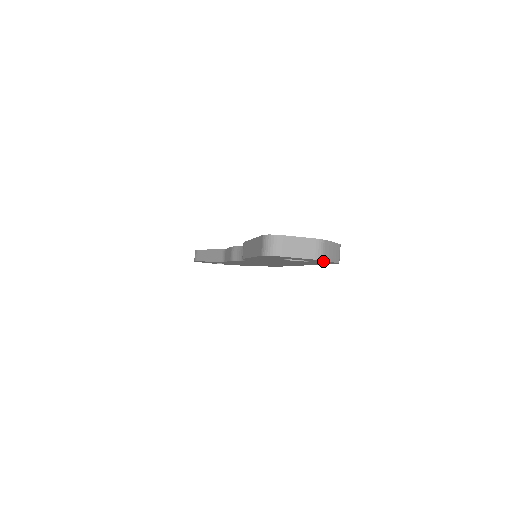
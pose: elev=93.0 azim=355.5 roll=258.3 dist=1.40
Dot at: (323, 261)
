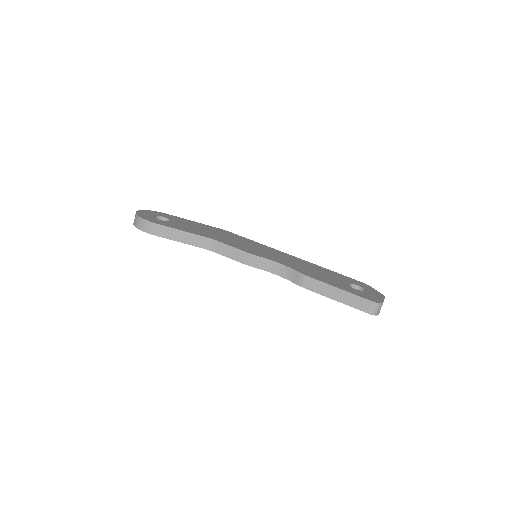
Dot at: occluded
